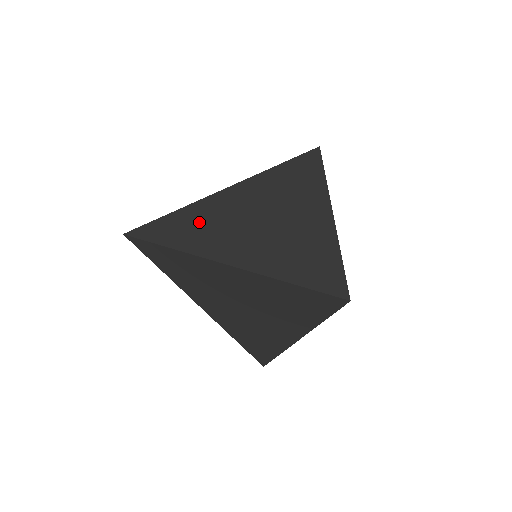
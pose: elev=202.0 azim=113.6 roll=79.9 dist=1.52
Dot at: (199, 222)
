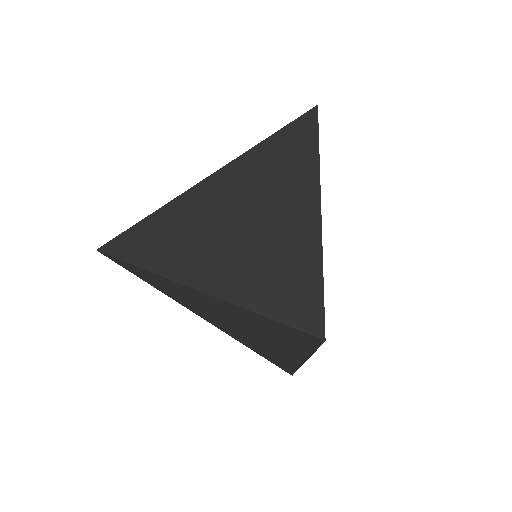
Dot at: (167, 231)
